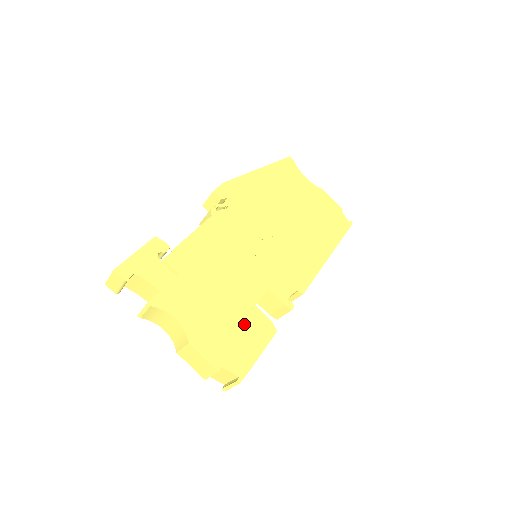
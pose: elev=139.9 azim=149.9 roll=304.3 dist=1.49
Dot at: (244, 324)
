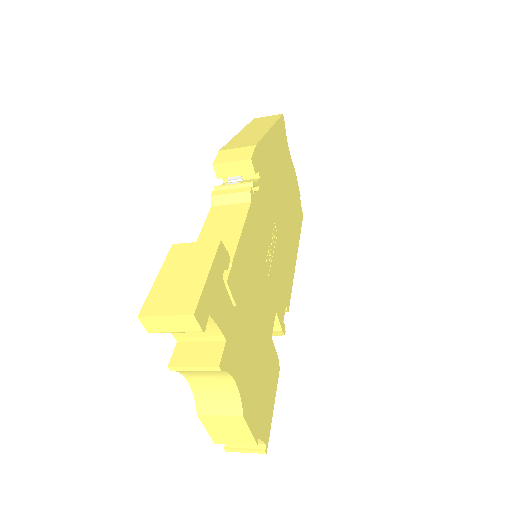
Dot at: (267, 368)
